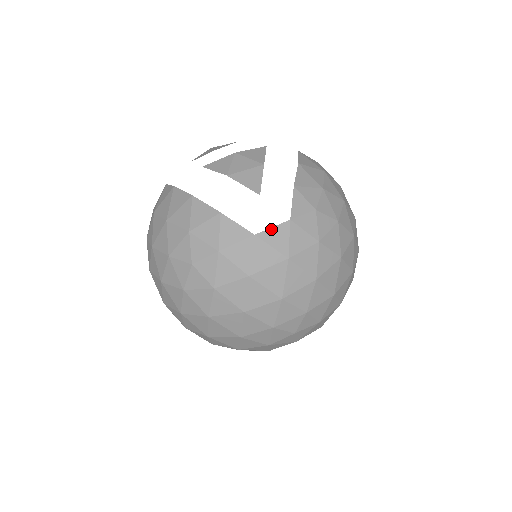
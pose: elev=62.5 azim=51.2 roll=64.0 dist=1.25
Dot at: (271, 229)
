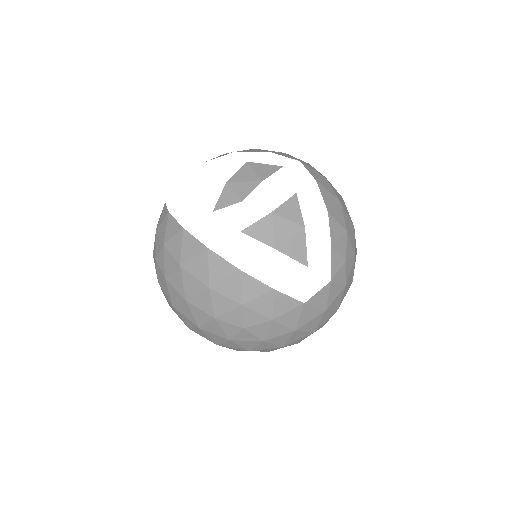
Dot at: (316, 294)
